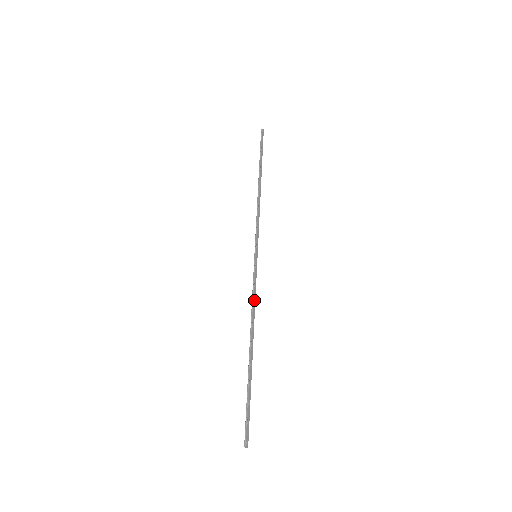
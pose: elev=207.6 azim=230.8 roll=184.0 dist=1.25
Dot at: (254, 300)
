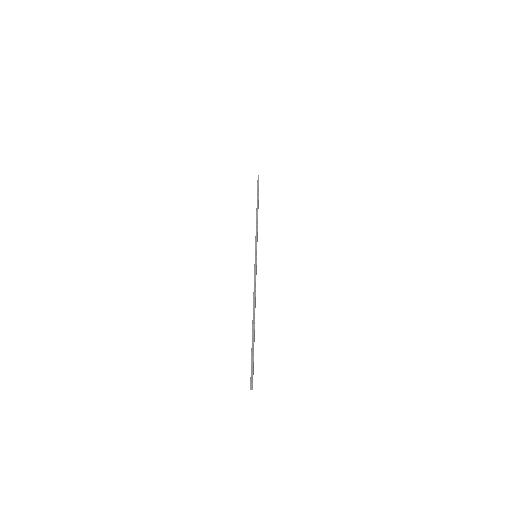
Dot at: occluded
